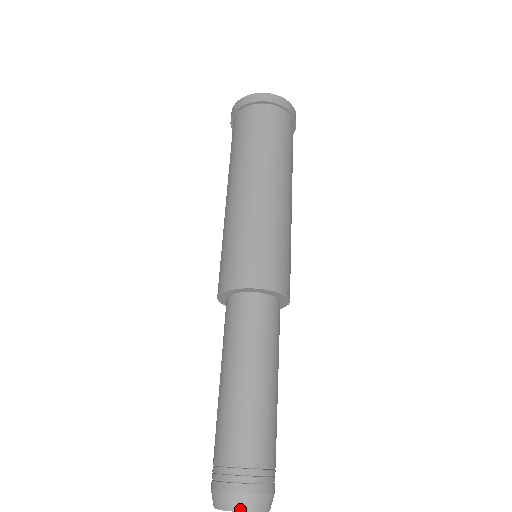
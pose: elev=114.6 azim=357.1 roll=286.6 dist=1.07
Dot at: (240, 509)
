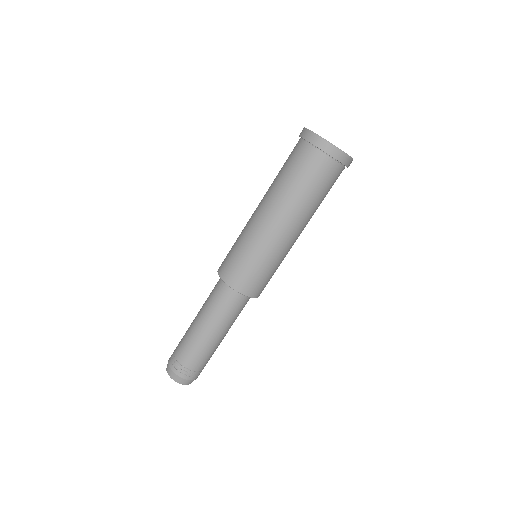
Dot at: (174, 380)
